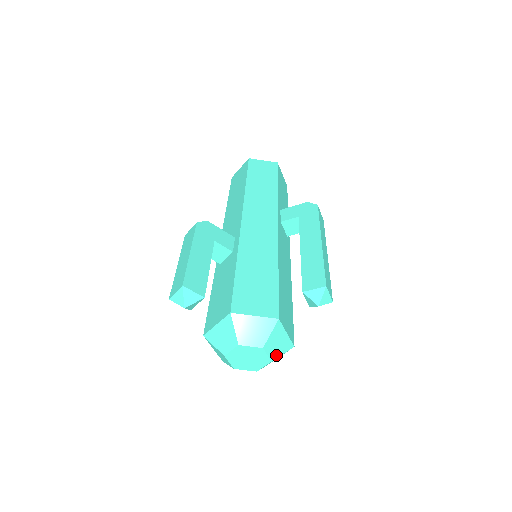
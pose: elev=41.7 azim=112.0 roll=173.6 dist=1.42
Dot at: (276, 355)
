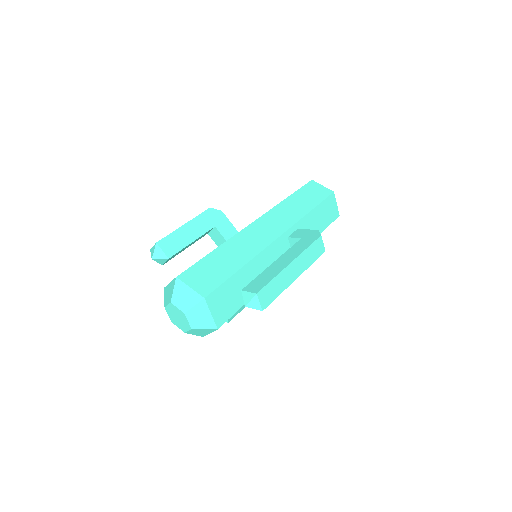
Dot at: (197, 326)
